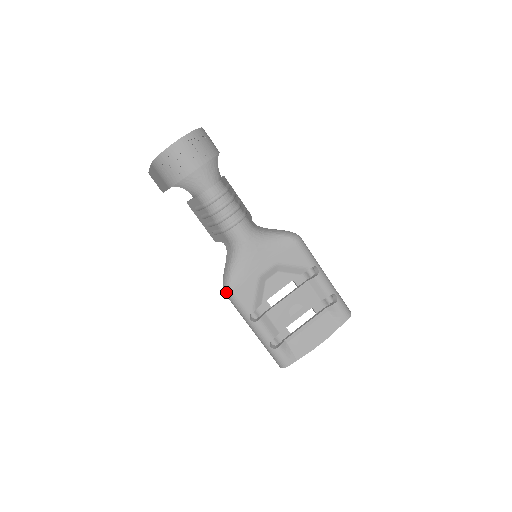
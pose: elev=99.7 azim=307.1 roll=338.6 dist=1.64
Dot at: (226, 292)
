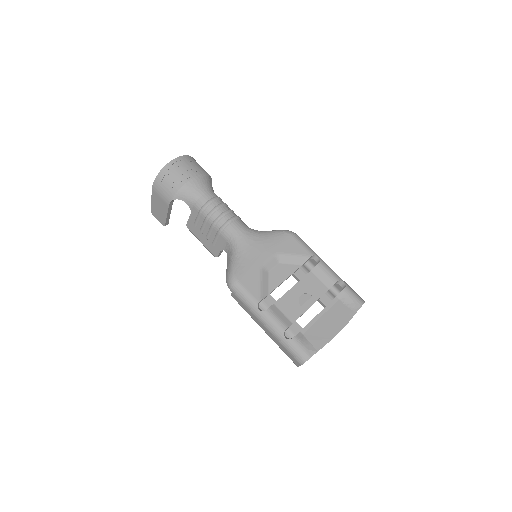
Dot at: (230, 285)
